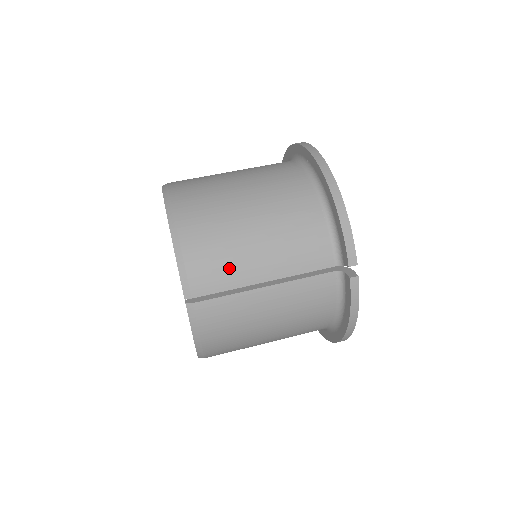
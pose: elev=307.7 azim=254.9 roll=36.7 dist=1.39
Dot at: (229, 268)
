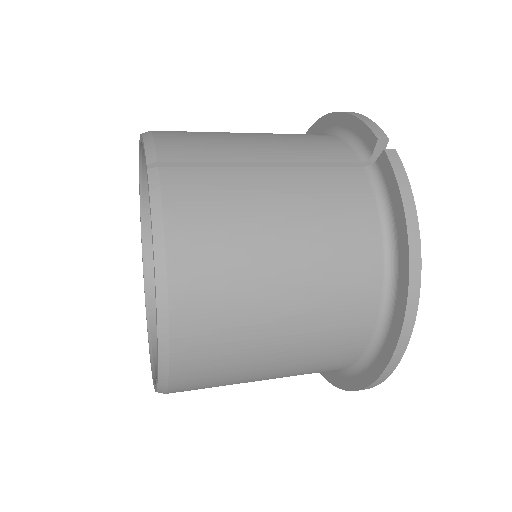
Dot at: (214, 145)
